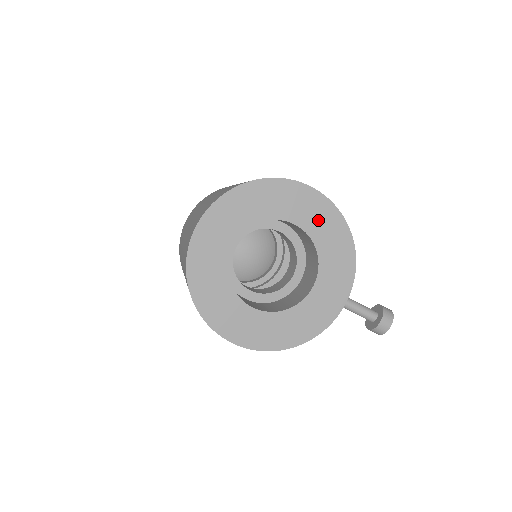
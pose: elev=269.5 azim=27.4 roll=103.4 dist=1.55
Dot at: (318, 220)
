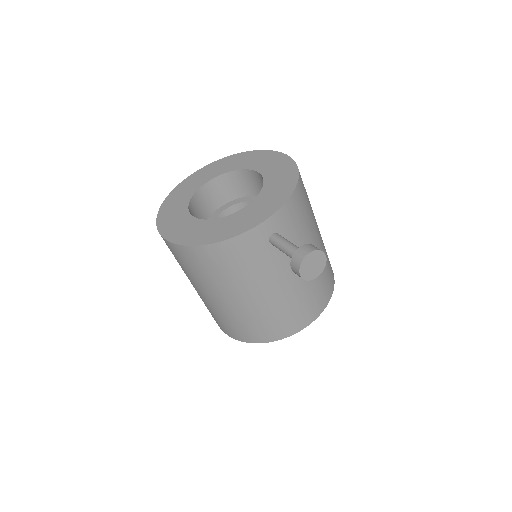
Dot at: (276, 169)
